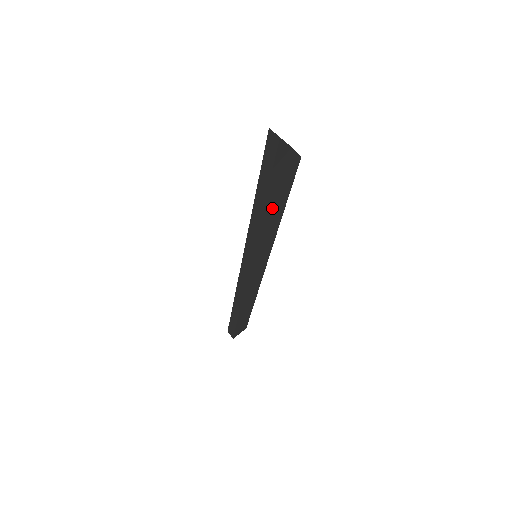
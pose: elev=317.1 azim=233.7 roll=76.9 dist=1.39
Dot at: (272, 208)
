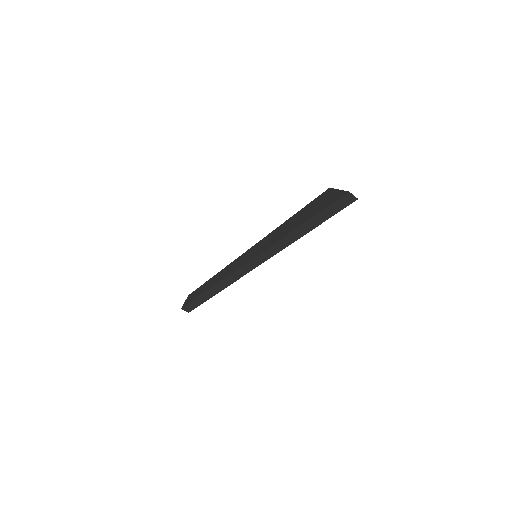
Dot at: occluded
